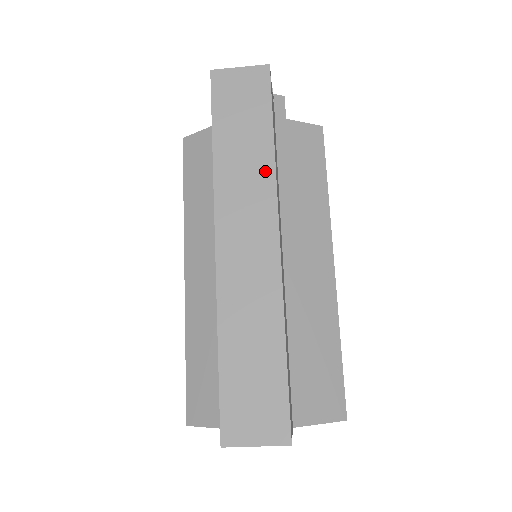
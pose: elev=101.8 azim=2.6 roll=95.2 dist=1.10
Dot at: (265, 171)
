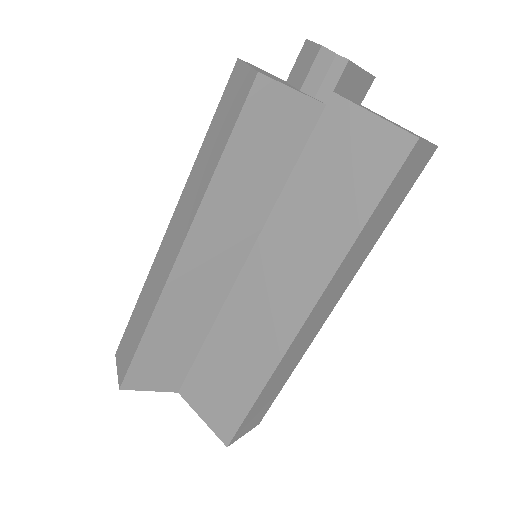
Dot at: (365, 255)
